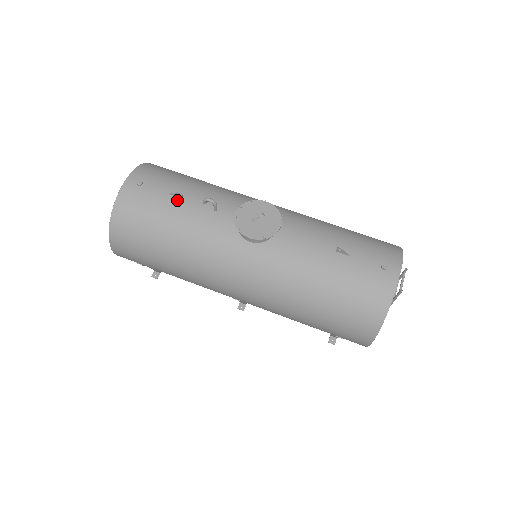
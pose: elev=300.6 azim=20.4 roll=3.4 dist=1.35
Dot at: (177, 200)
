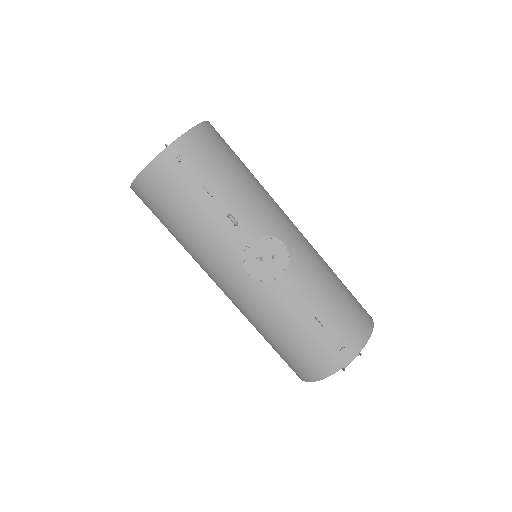
Dot at: (206, 196)
